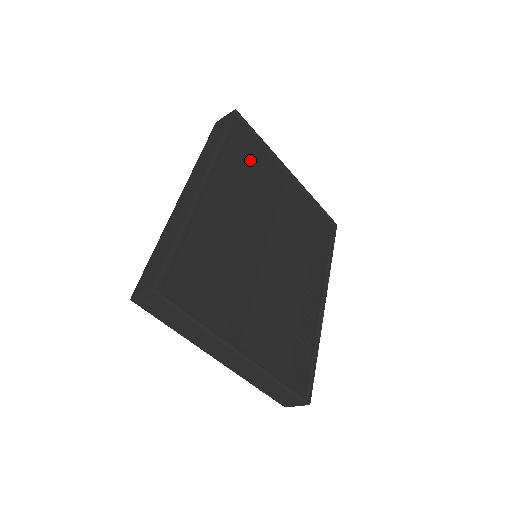
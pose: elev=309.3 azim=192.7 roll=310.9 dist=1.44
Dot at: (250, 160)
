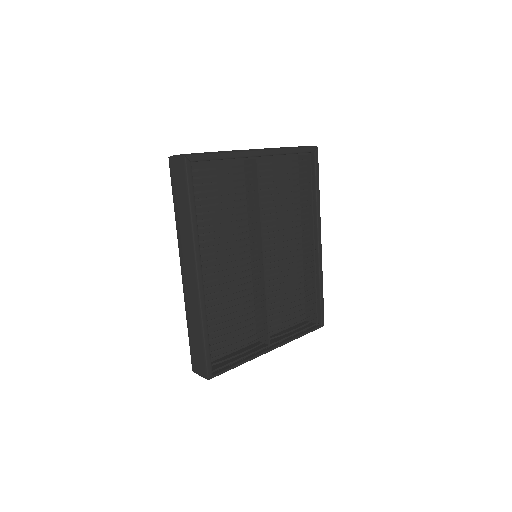
Dot at: occluded
